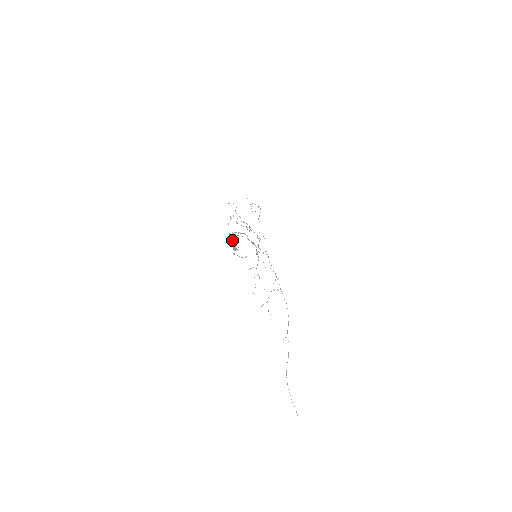
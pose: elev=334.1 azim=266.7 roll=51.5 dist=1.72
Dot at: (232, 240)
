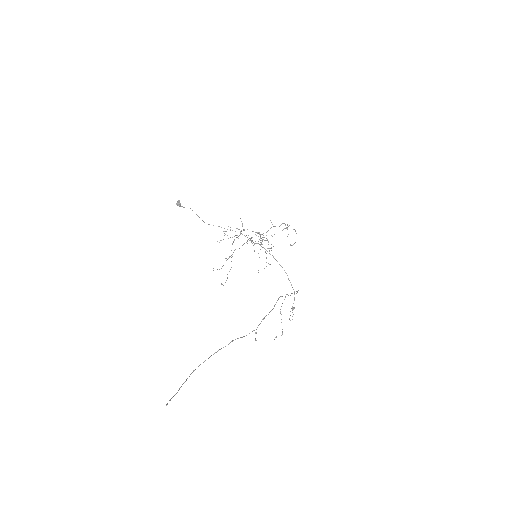
Dot at: occluded
